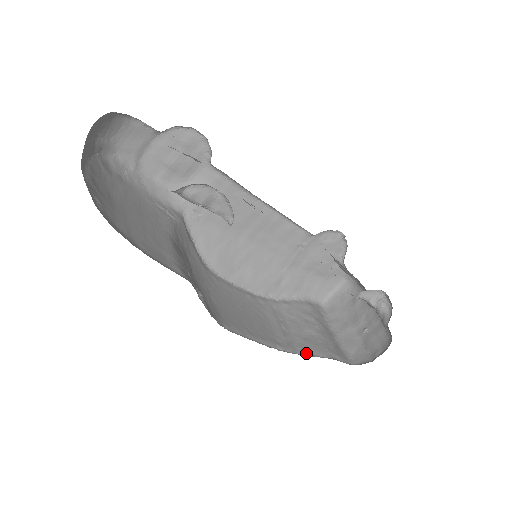
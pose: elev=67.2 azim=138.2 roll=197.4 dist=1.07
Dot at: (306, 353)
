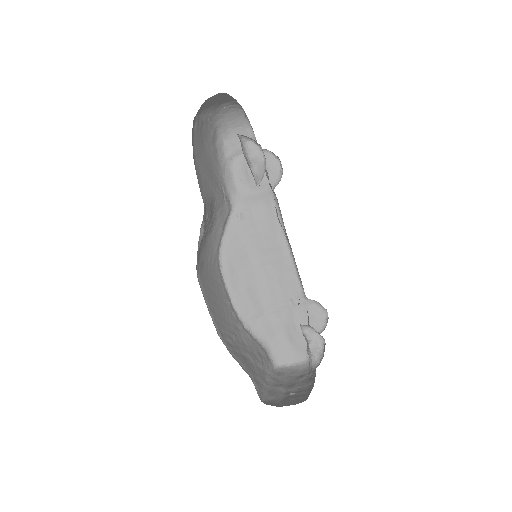
Dot at: (235, 357)
